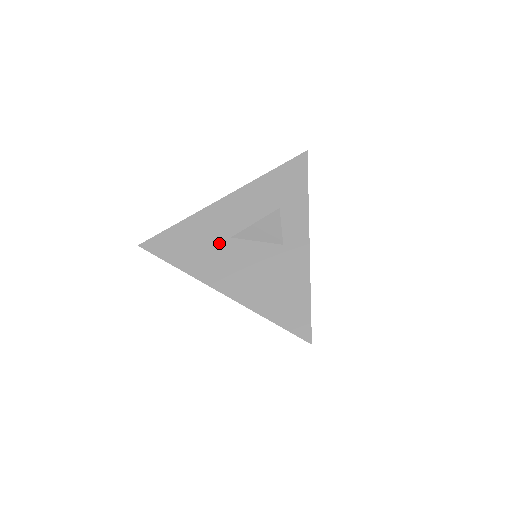
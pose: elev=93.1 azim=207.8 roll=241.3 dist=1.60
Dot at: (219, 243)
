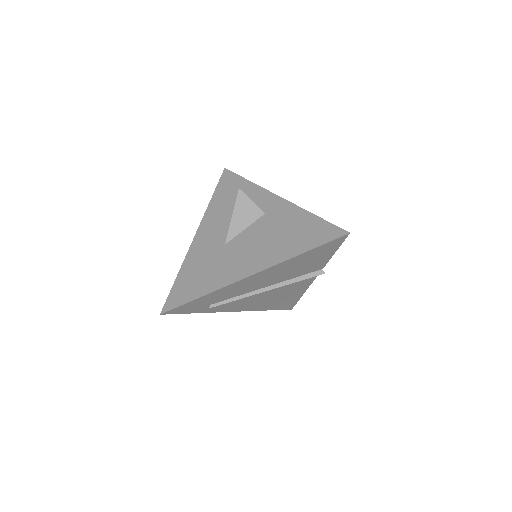
Dot at: (220, 255)
